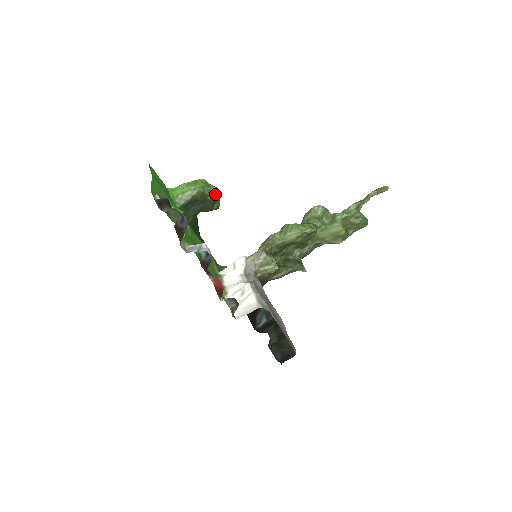
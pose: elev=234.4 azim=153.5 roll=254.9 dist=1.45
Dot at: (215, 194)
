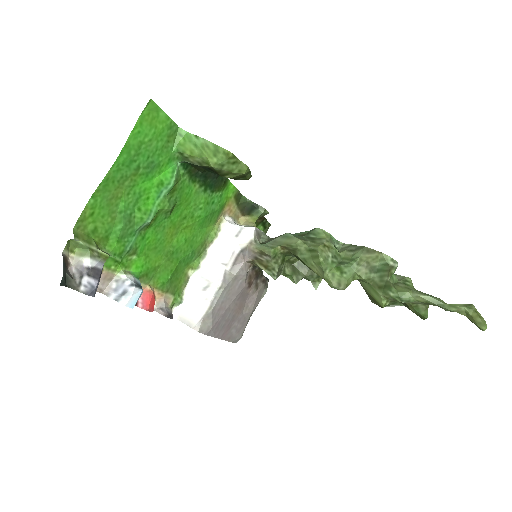
Dot at: (240, 174)
